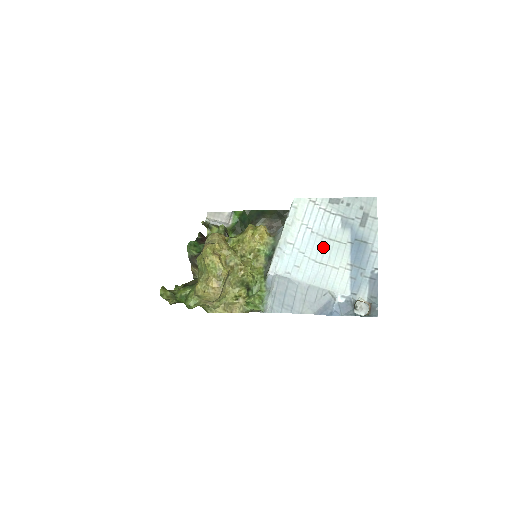
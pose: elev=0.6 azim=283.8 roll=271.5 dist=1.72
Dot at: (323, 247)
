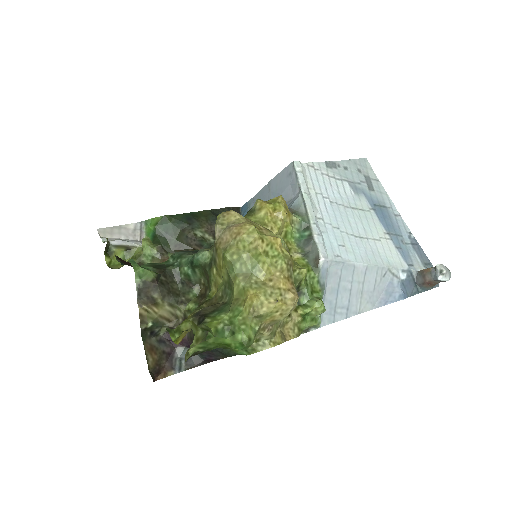
Dot at: (352, 218)
